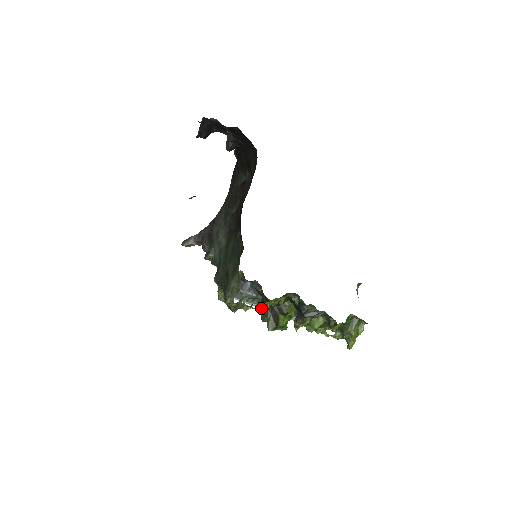
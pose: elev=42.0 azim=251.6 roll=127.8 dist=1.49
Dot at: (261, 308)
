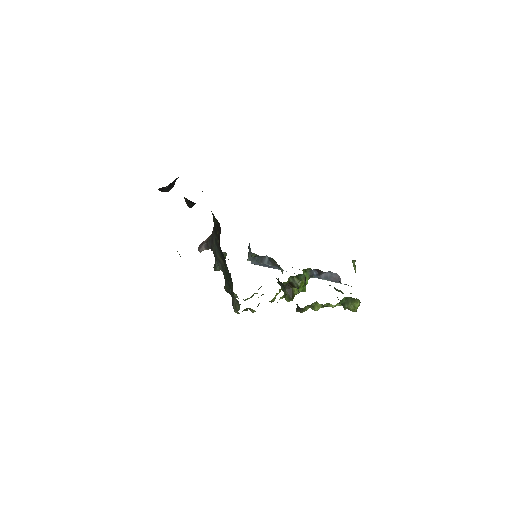
Dot at: (278, 283)
